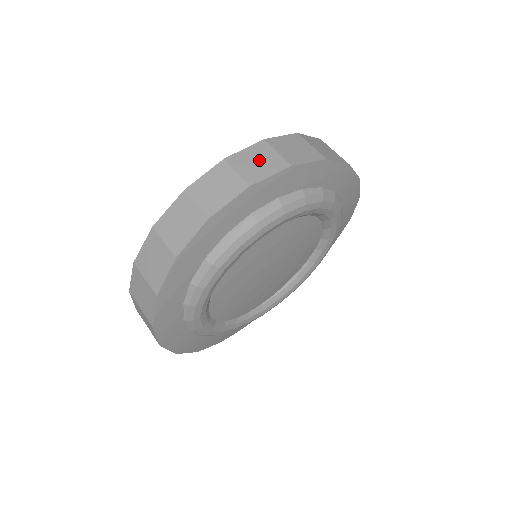
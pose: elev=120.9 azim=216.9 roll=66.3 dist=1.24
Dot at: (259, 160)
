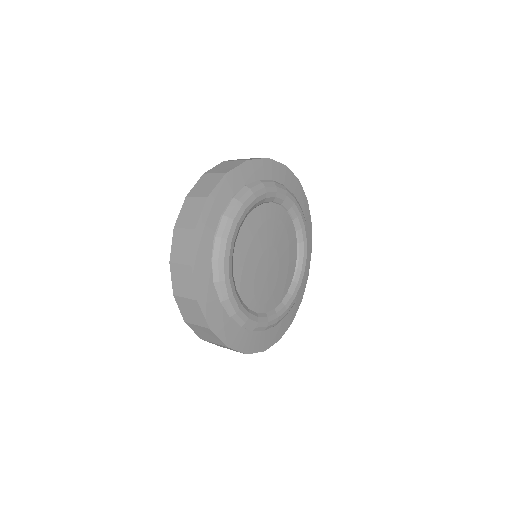
Dot at: (206, 184)
